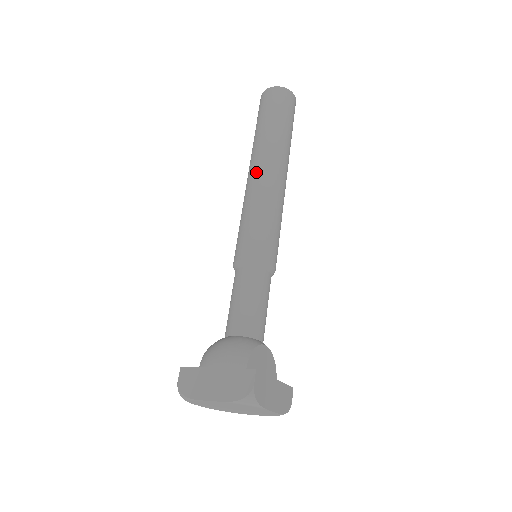
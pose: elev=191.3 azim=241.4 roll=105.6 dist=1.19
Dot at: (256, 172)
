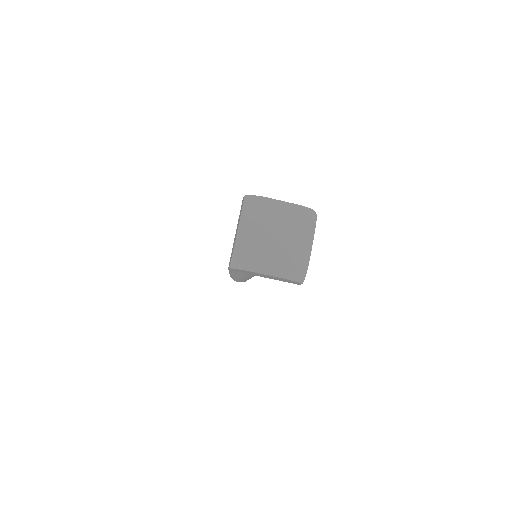
Dot at: occluded
